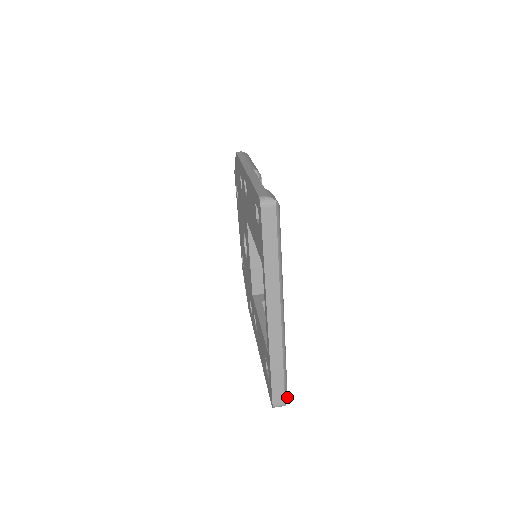
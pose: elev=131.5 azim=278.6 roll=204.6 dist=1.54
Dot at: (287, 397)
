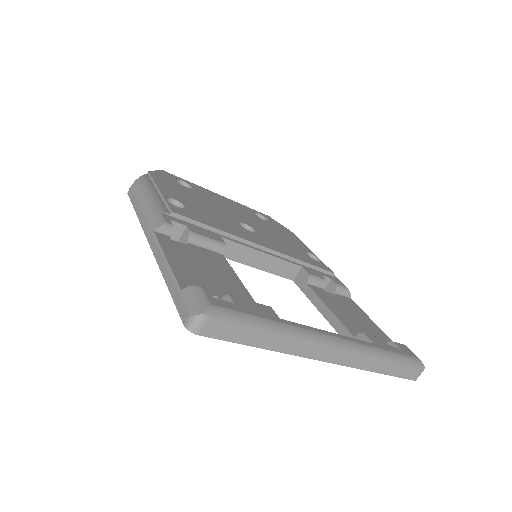
Dot at: (419, 360)
